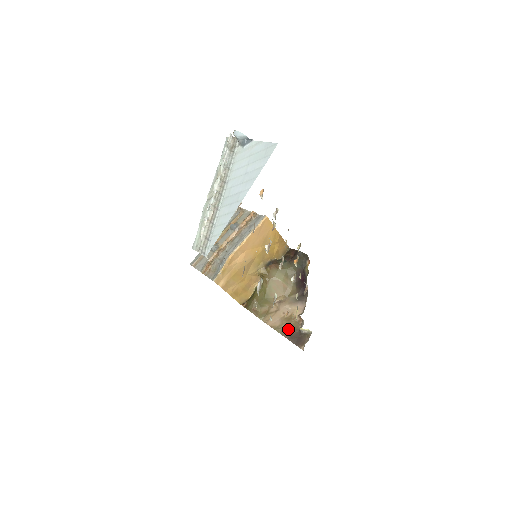
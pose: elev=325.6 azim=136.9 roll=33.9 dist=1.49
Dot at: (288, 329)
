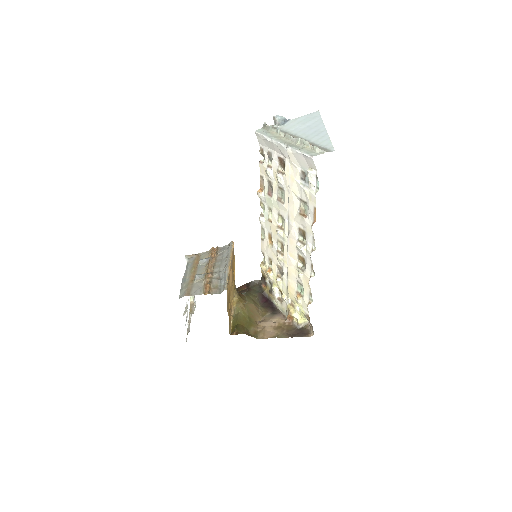
Dot at: (286, 332)
